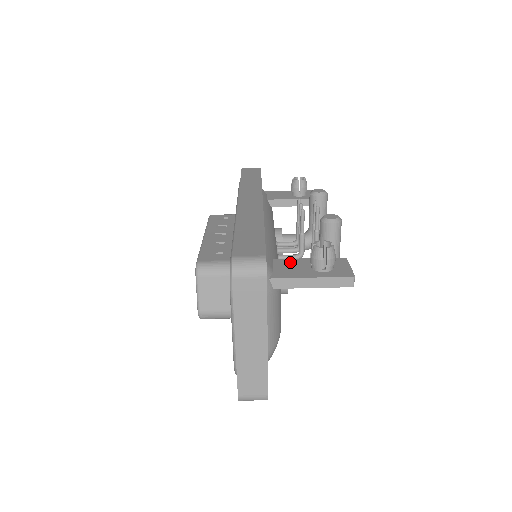
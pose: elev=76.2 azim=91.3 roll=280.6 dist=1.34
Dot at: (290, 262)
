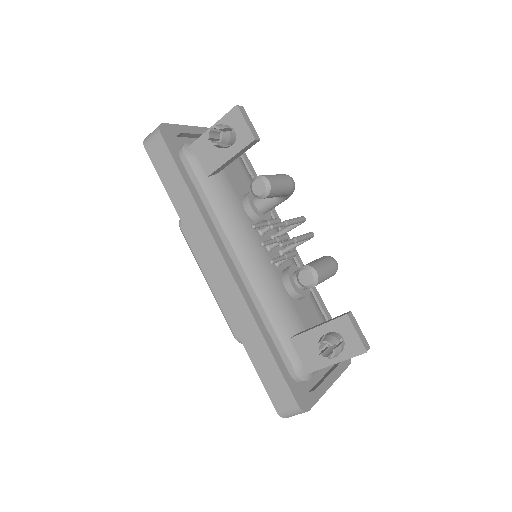
Dot at: (306, 341)
